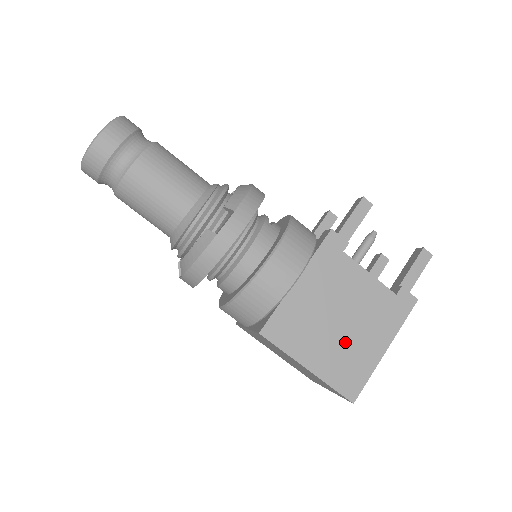
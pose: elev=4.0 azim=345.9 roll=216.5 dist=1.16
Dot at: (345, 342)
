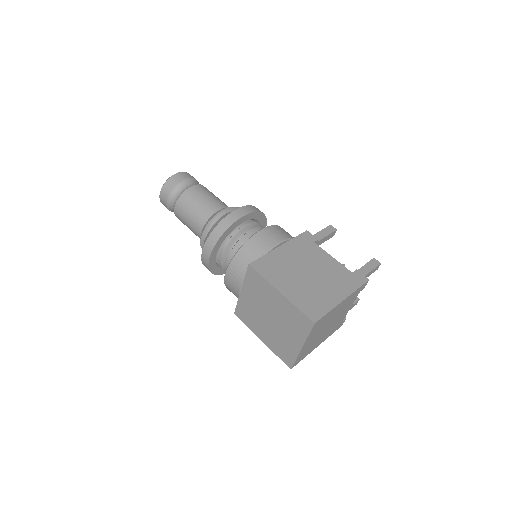
Dot at: (311, 286)
